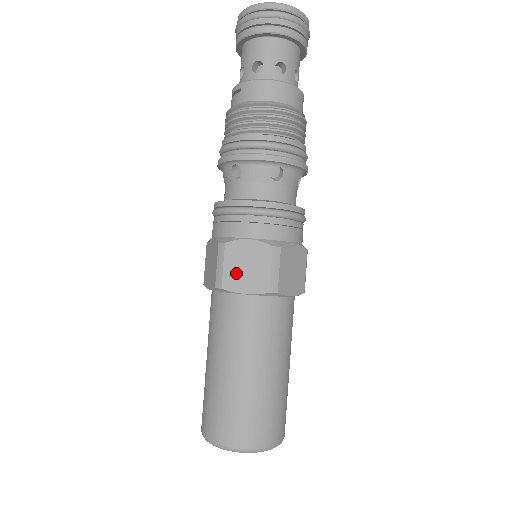
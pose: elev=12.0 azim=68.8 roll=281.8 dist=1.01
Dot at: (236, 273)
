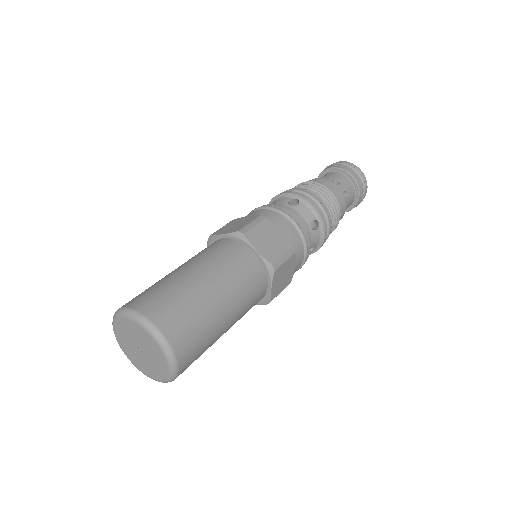
Dot at: (260, 236)
